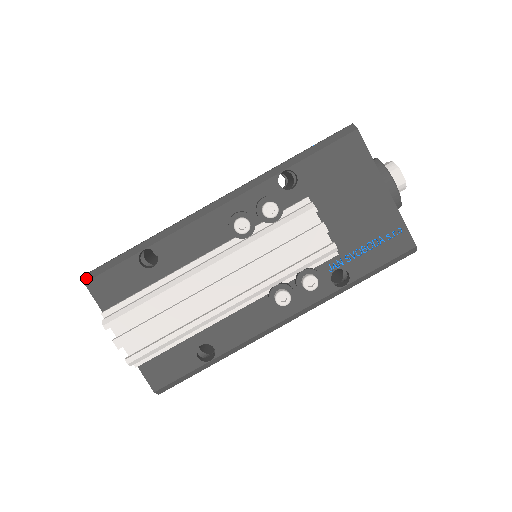
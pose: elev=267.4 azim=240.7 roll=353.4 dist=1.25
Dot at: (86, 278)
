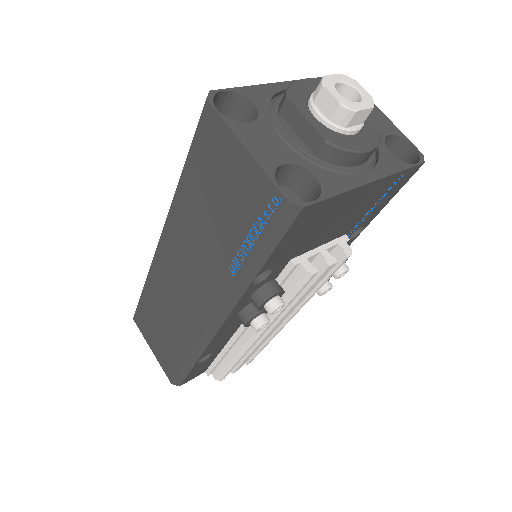
Dot at: (177, 385)
